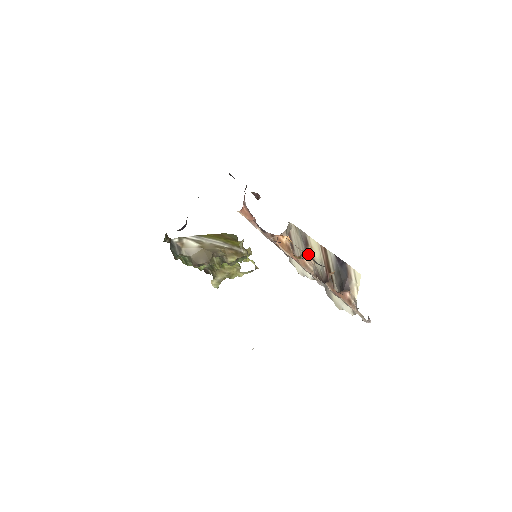
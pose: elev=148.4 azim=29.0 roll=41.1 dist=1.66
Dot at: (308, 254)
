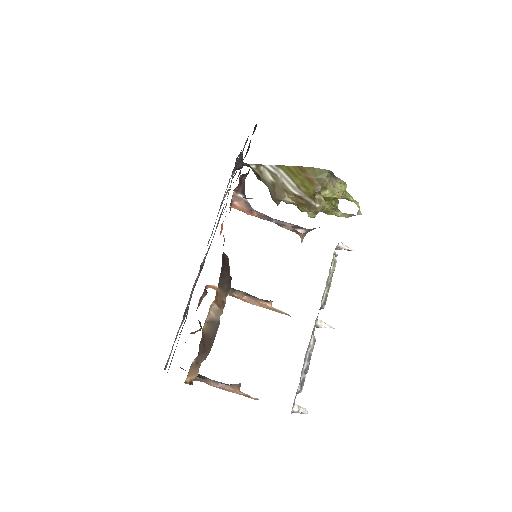
Dot at: (270, 302)
